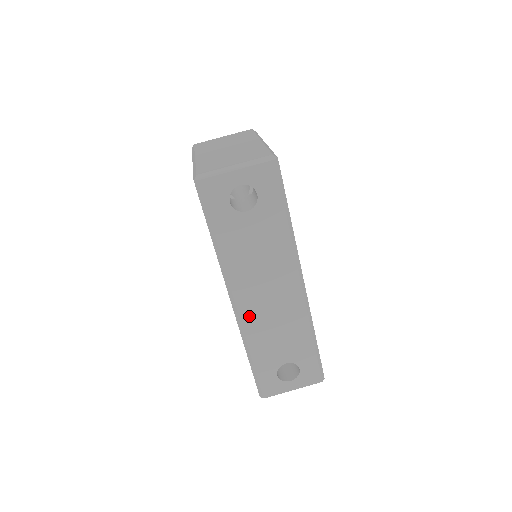
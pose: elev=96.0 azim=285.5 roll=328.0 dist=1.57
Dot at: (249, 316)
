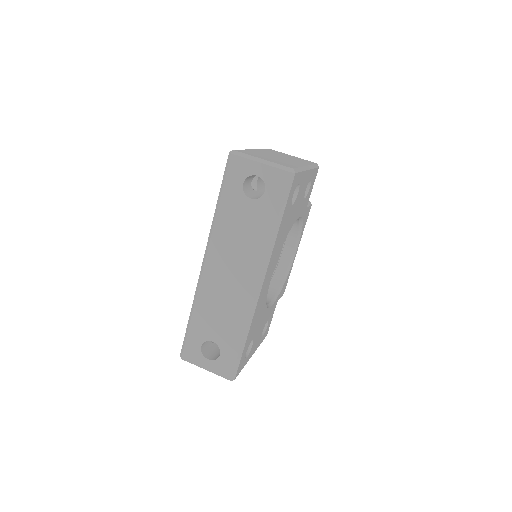
Dot at: (208, 281)
